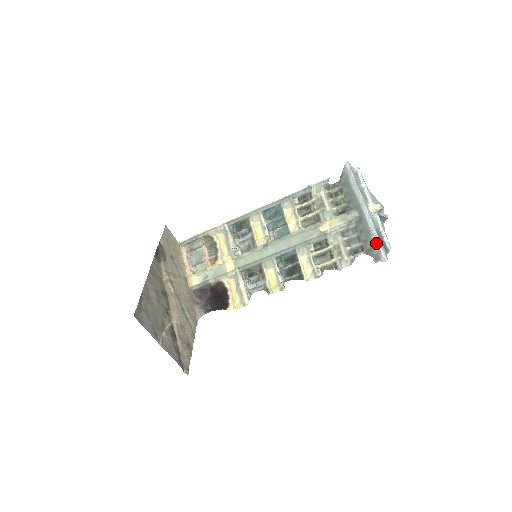
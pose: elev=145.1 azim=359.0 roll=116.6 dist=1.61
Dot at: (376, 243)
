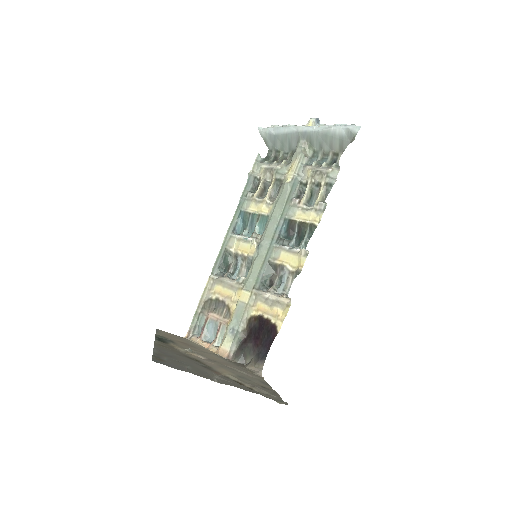
Dot at: (338, 130)
